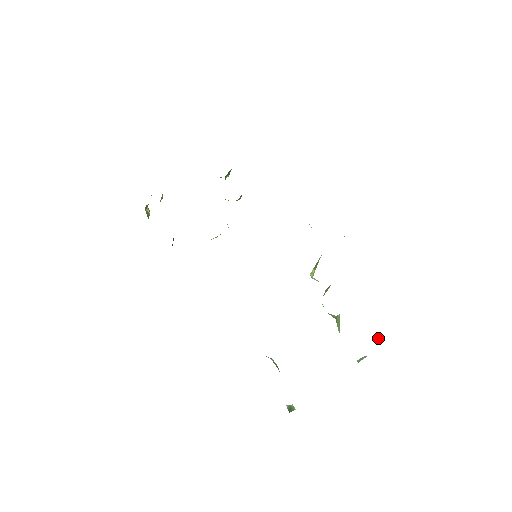
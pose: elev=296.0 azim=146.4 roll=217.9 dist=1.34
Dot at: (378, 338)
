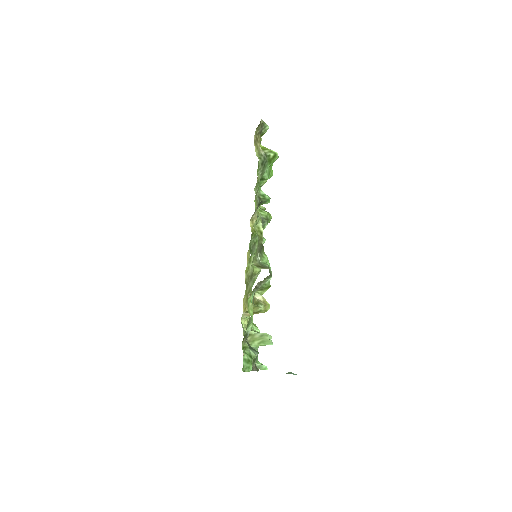
Dot at: occluded
